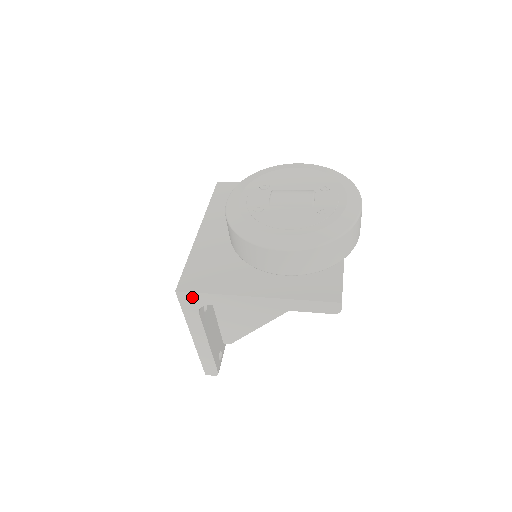
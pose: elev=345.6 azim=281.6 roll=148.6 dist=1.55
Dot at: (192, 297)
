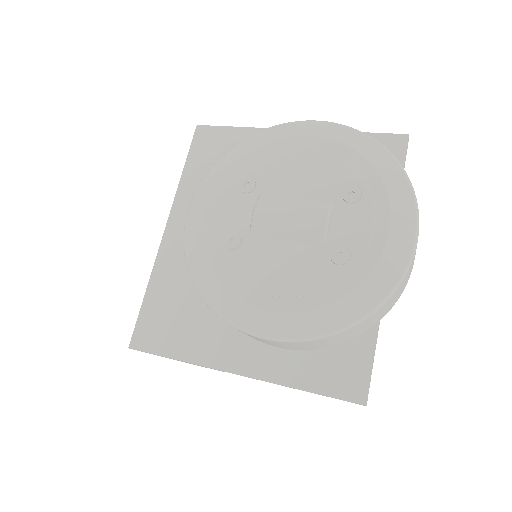
Dot at: occluded
